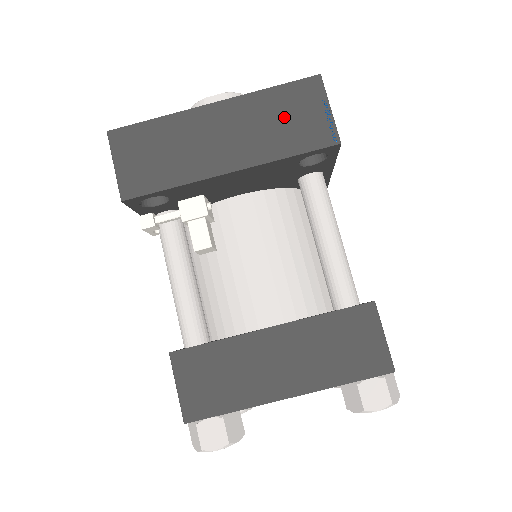
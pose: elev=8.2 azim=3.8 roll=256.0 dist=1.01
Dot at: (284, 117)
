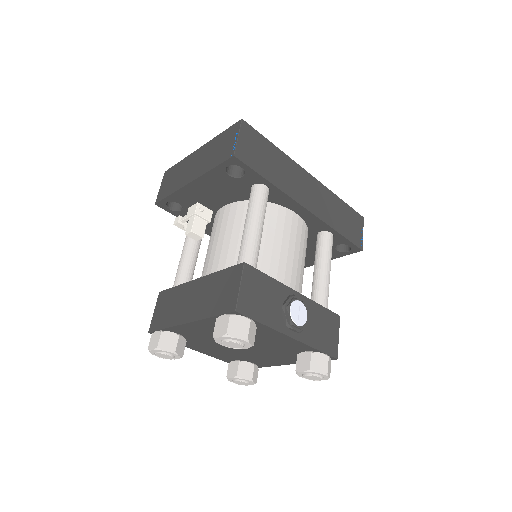
Dot at: (219, 147)
